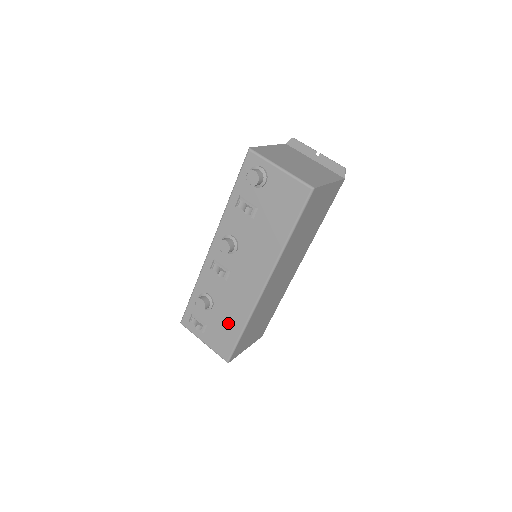
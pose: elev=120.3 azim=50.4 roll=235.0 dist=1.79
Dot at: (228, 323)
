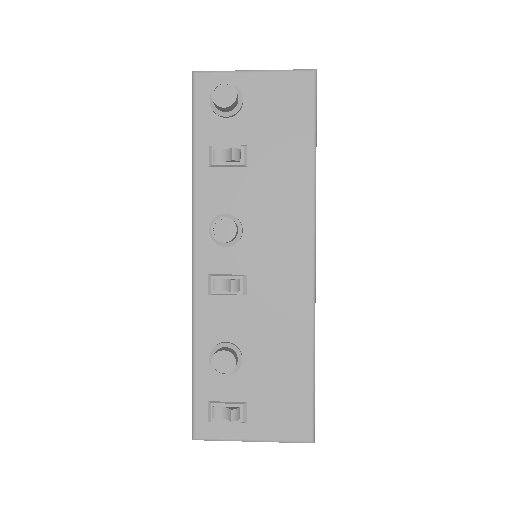
Dot at: (282, 367)
